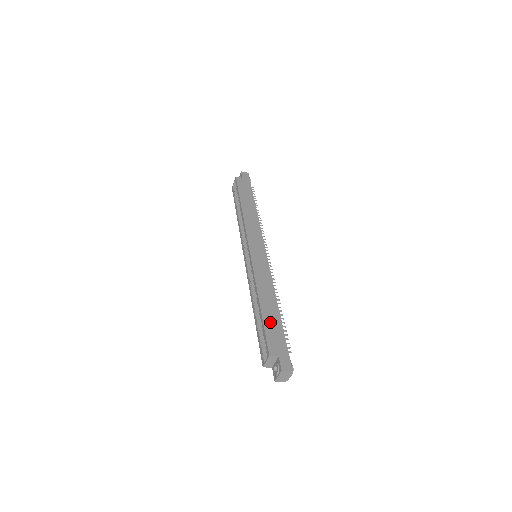
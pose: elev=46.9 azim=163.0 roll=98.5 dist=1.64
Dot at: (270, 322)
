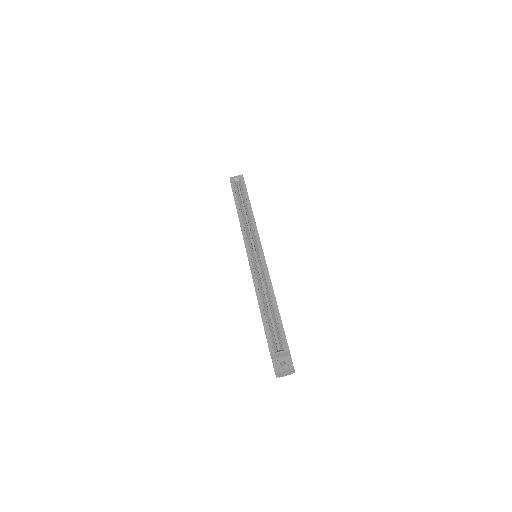
Dot at: occluded
